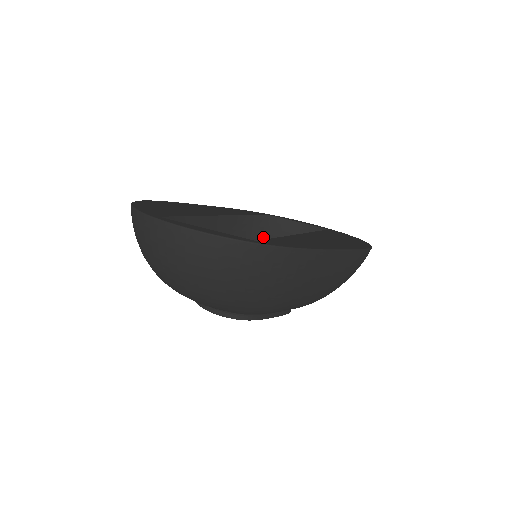
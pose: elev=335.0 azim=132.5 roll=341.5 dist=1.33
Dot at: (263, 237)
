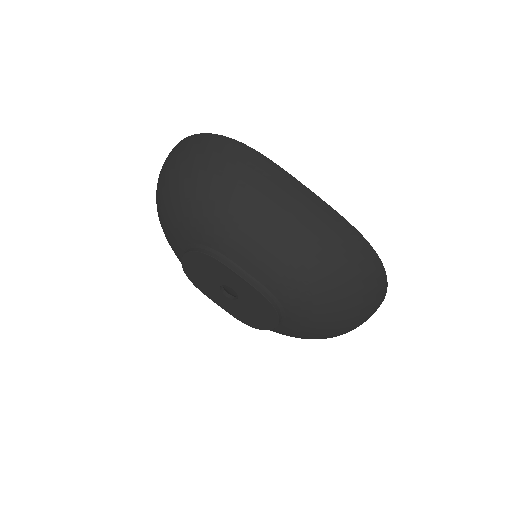
Dot at: occluded
